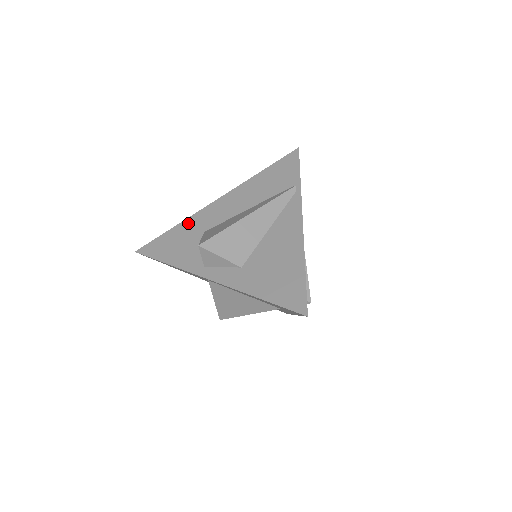
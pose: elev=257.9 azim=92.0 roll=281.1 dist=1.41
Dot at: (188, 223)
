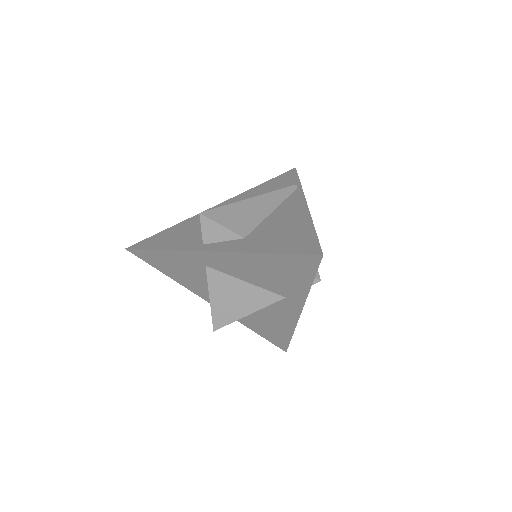
Dot at: (185, 223)
